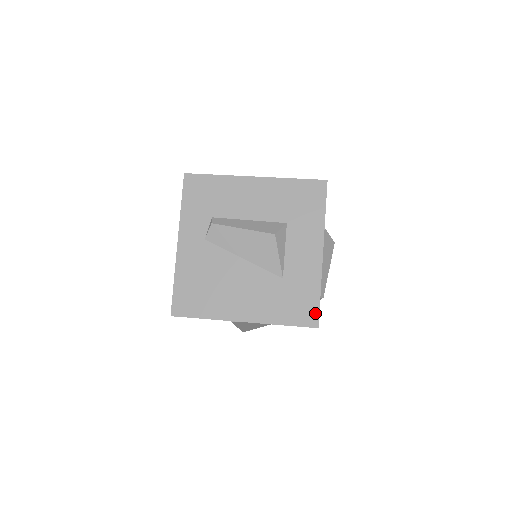
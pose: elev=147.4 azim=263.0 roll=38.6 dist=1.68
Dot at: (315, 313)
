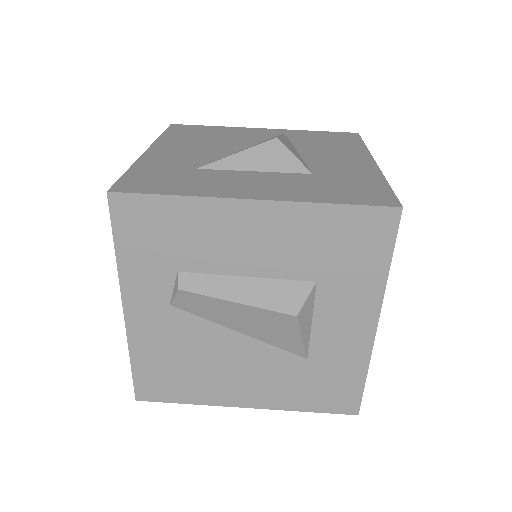
Dot at: (355, 399)
